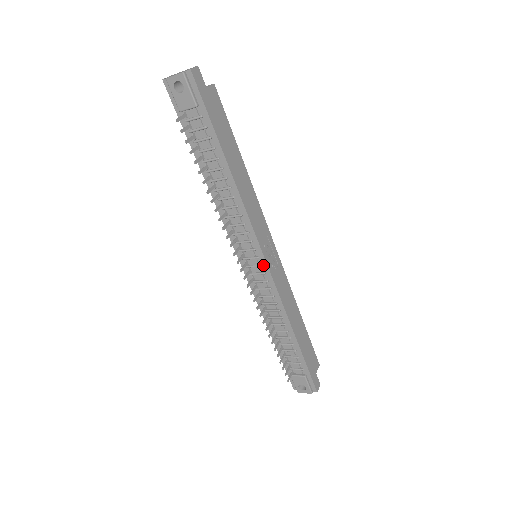
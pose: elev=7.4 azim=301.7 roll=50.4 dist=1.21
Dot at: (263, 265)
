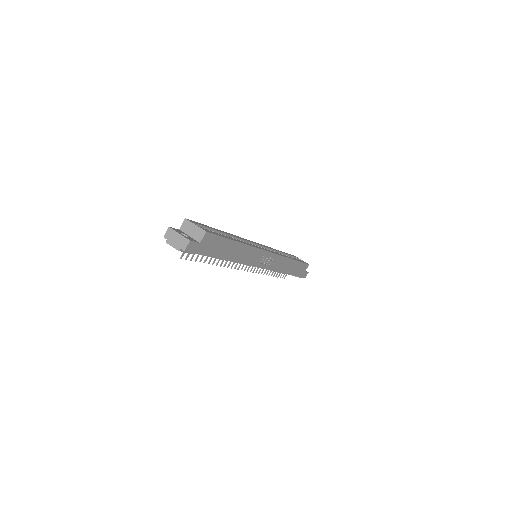
Dot at: occluded
